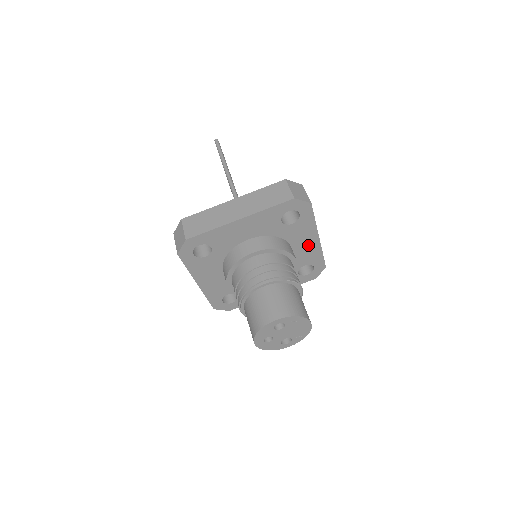
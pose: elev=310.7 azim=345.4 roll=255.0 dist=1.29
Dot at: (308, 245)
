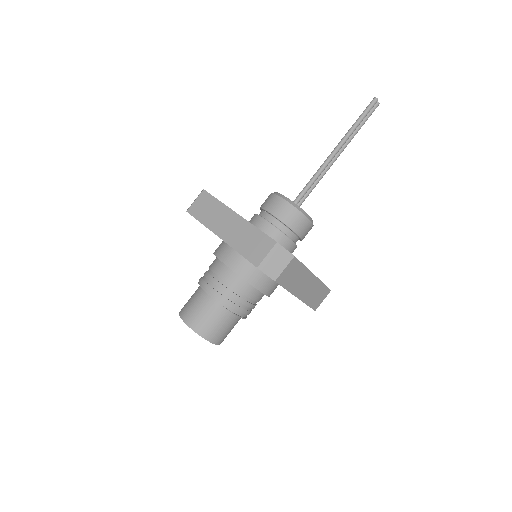
Dot at: occluded
